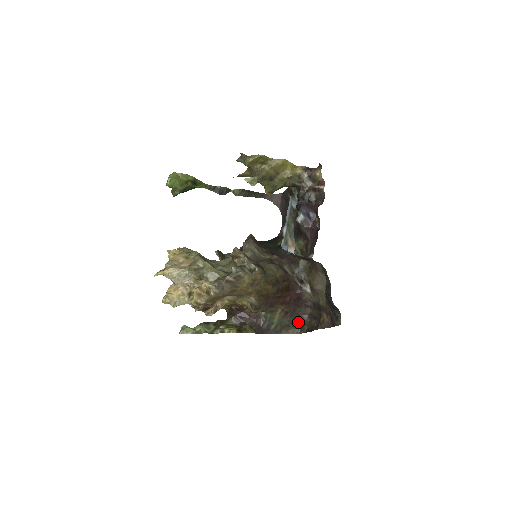
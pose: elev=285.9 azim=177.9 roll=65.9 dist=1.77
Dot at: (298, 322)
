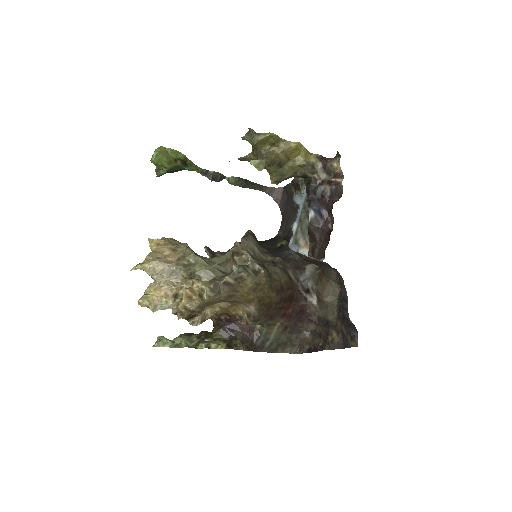
Dot at: (298, 340)
